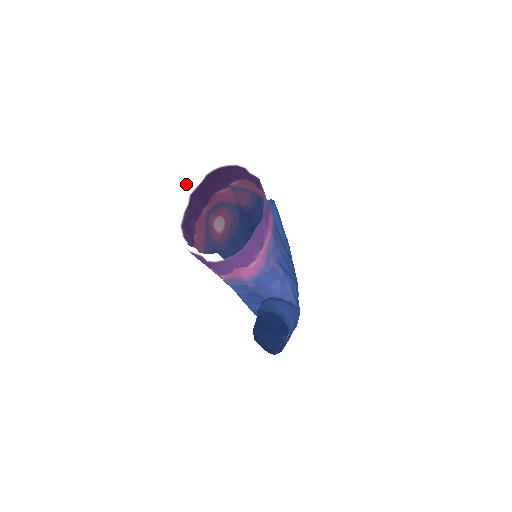
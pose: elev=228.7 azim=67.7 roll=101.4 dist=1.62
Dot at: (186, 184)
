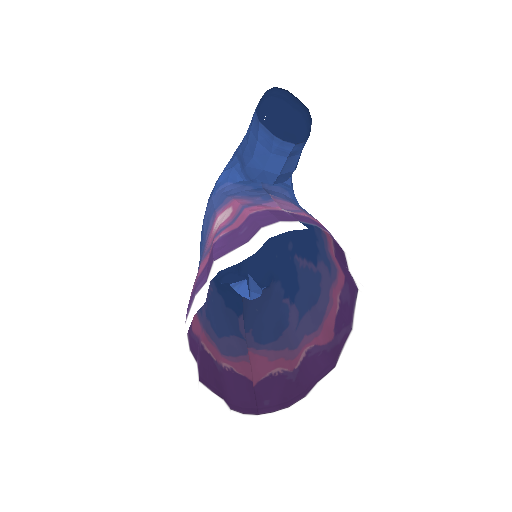
Dot at: (221, 266)
